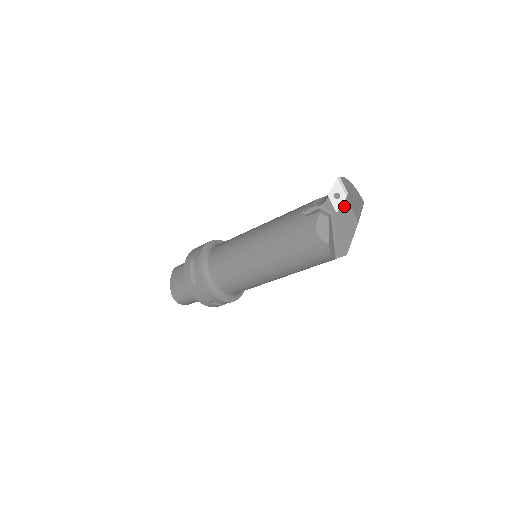
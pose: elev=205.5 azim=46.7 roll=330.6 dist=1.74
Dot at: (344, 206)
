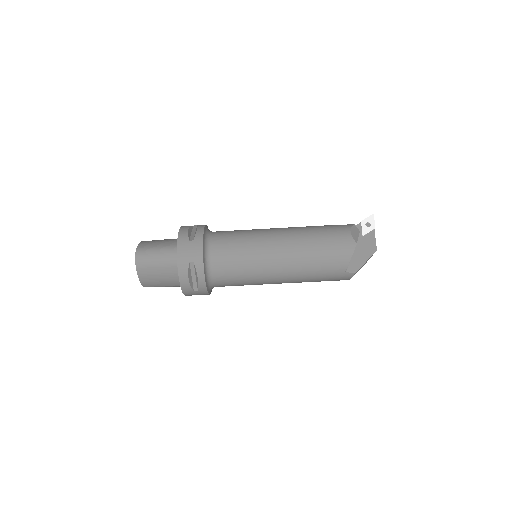
Dot at: (370, 234)
